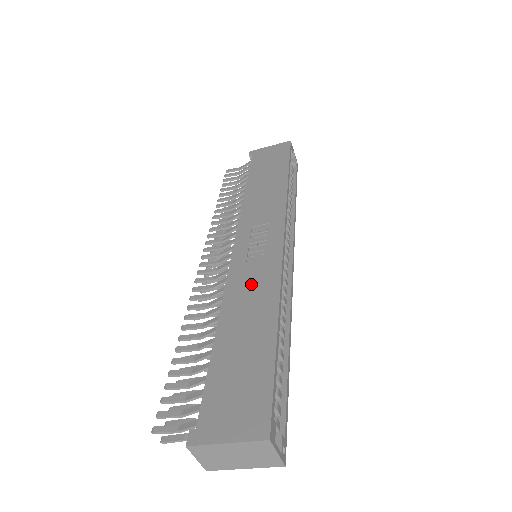
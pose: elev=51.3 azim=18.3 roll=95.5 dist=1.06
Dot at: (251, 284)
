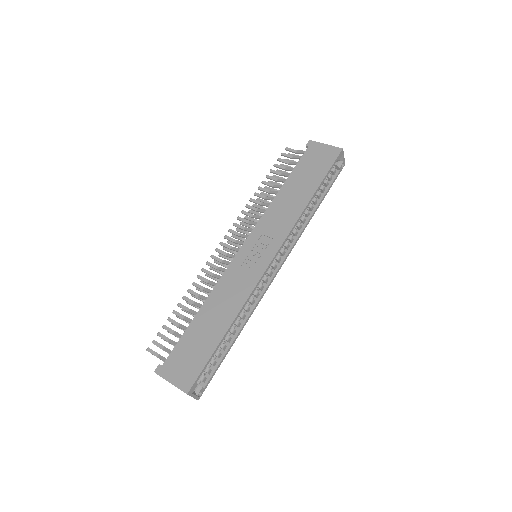
Dot at: (233, 288)
